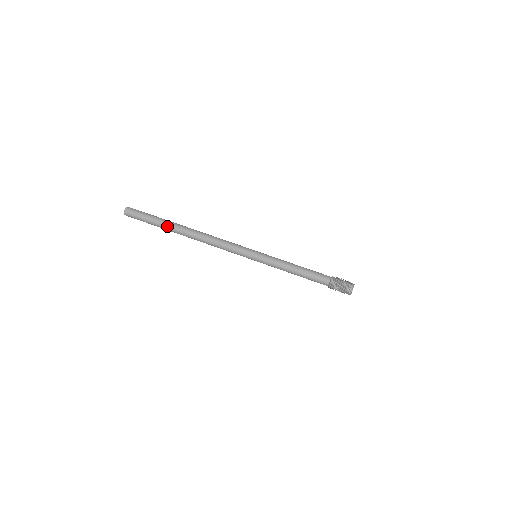
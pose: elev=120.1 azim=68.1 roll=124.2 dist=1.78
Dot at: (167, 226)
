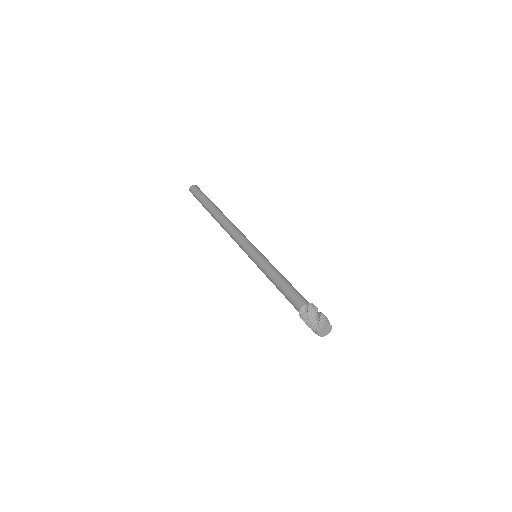
Dot at: (208, 205)
